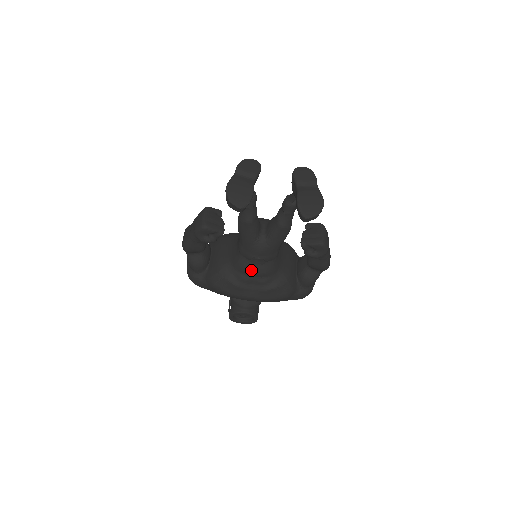
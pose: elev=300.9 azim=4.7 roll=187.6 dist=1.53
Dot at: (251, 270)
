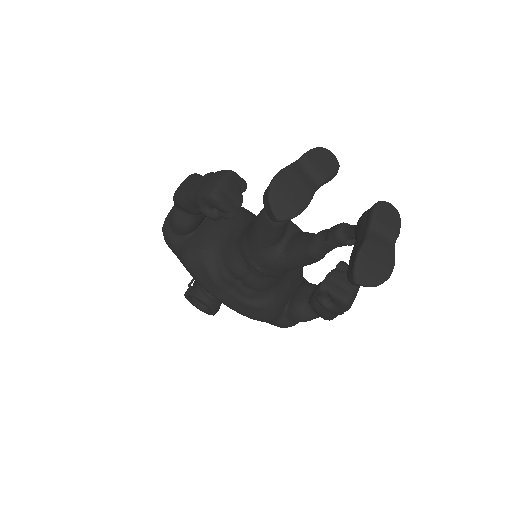
Dot at: (241, 274)
